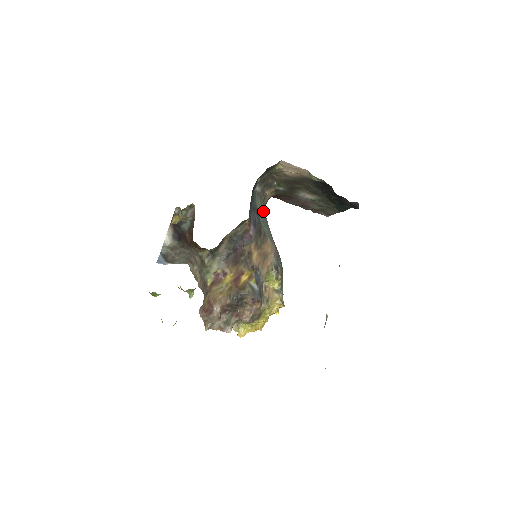
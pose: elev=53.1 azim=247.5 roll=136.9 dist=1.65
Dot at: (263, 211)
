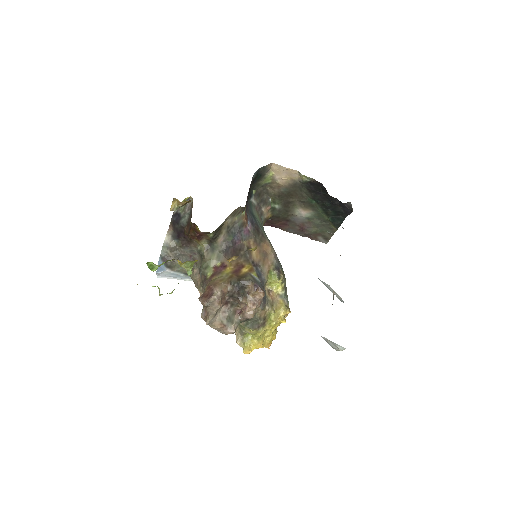
Dot at: (260, 222)
